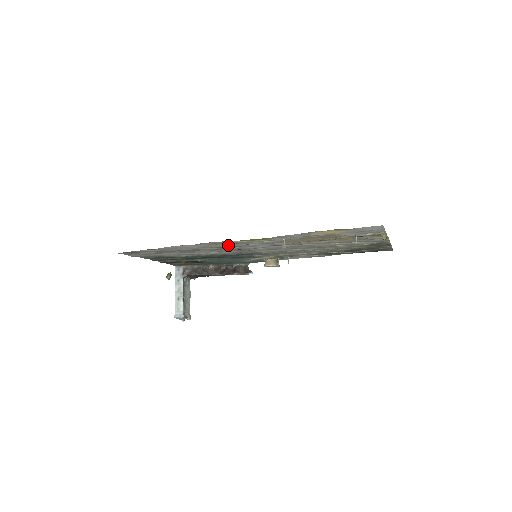
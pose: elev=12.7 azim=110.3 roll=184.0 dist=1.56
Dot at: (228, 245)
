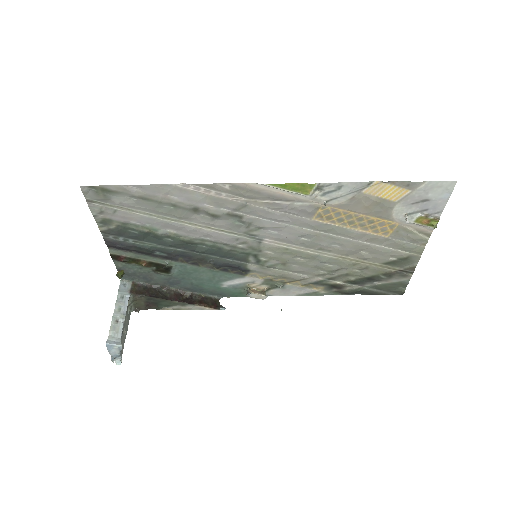
Dot at: (245, 204)
